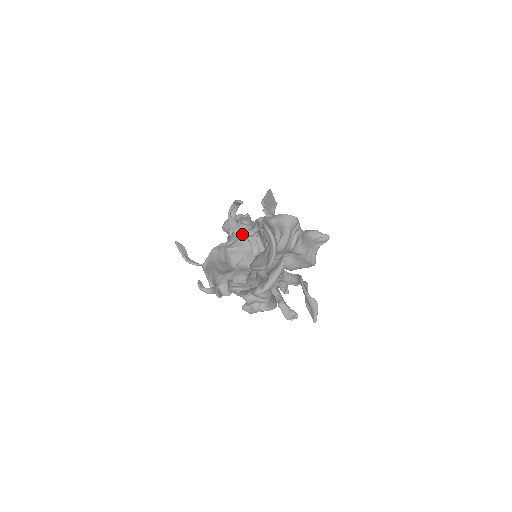
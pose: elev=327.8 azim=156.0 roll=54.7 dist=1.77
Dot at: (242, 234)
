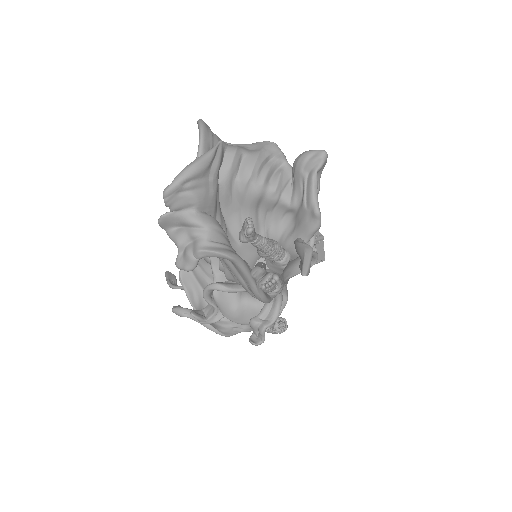
Dot at: occluded
